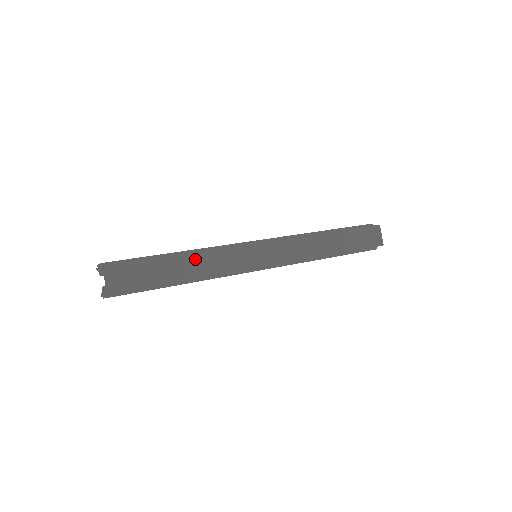
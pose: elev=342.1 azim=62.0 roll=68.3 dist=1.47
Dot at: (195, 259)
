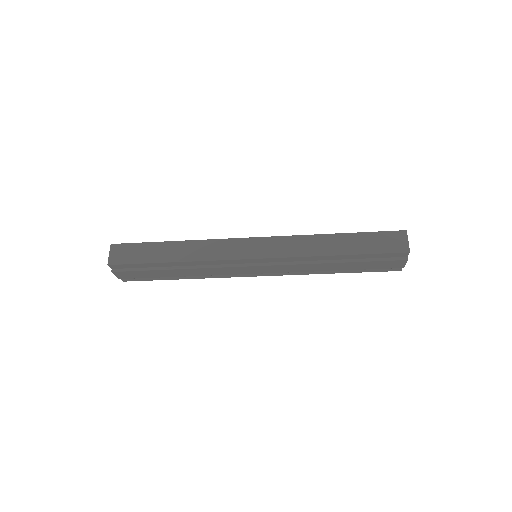
Dot at: (185, 246)
